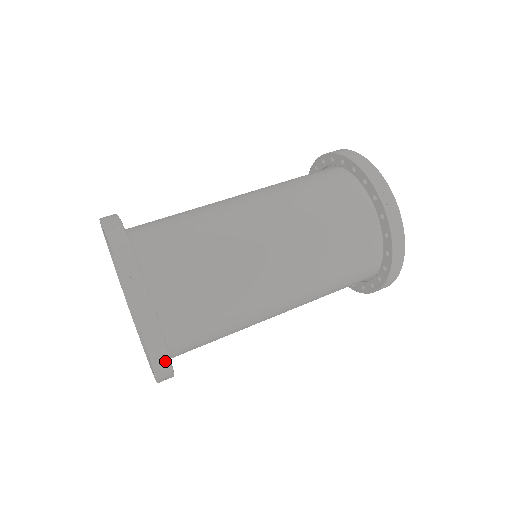
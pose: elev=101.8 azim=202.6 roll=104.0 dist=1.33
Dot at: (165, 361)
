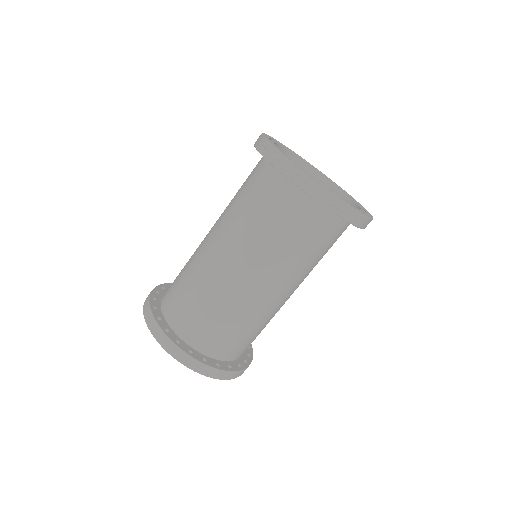
Dot at: occluded
